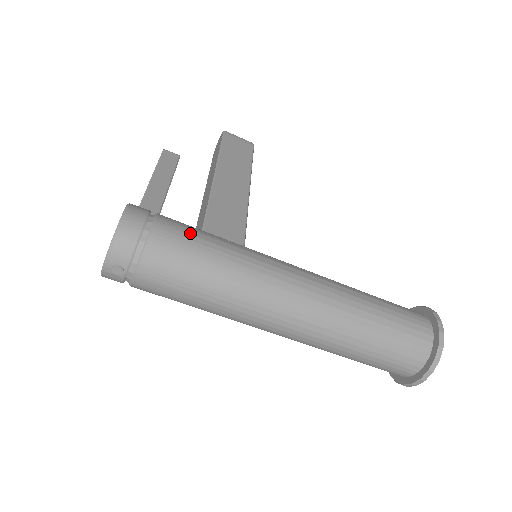
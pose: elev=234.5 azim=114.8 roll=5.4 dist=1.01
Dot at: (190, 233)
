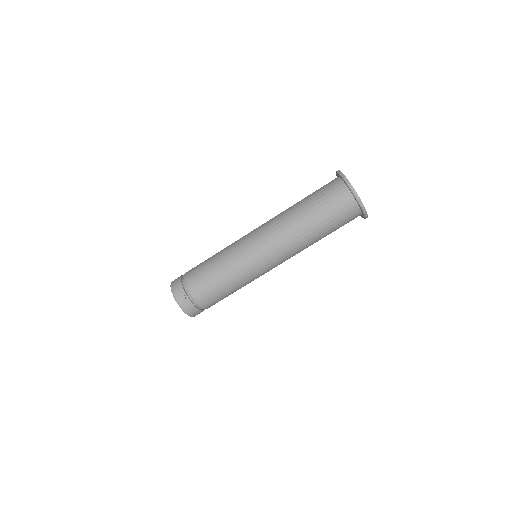
Dot at: occluded
